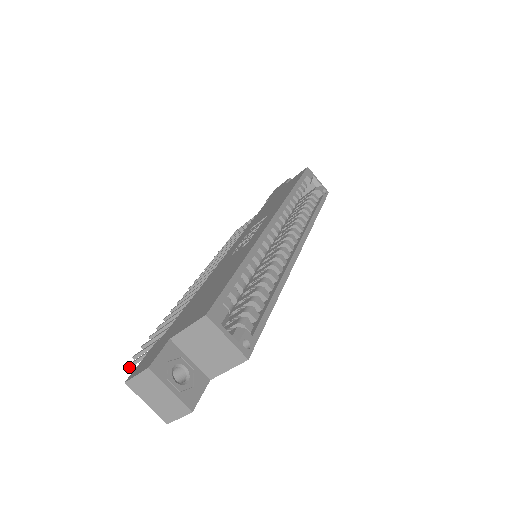
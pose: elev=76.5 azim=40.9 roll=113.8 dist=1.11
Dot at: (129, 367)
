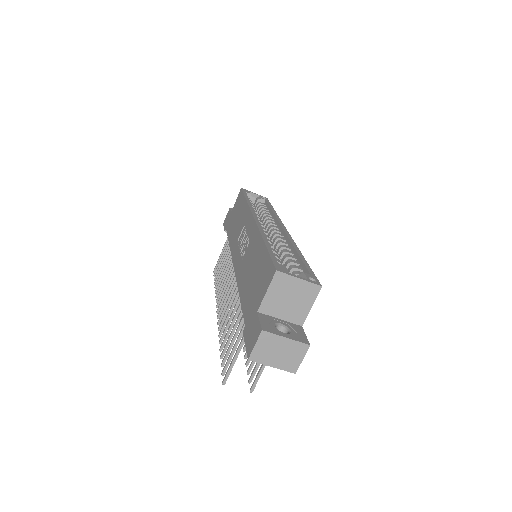
Dot at: (226, 379)
